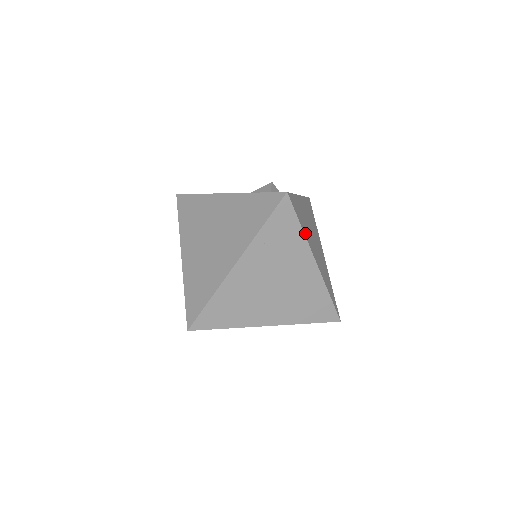
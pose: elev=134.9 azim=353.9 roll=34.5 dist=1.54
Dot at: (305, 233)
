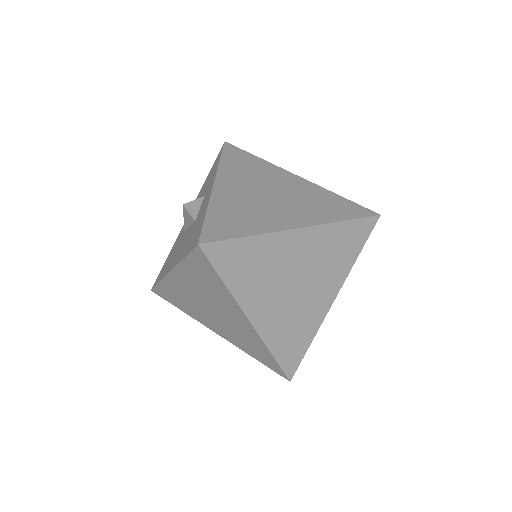
Dot at: (258, 229)
